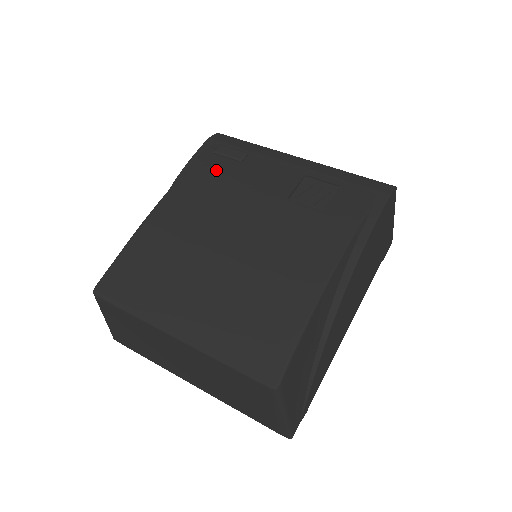
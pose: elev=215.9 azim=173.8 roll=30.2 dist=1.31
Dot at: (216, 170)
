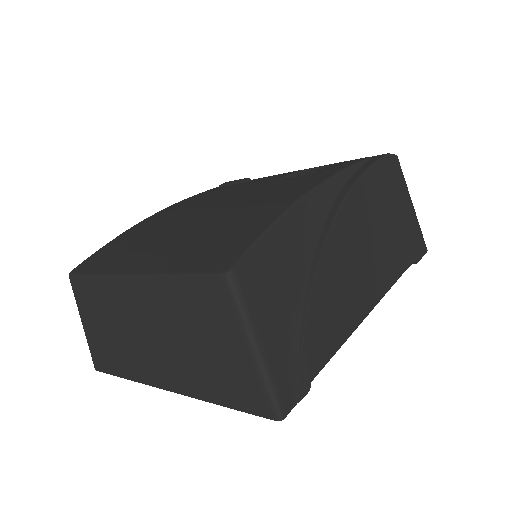
Dot at: (217, 190)
